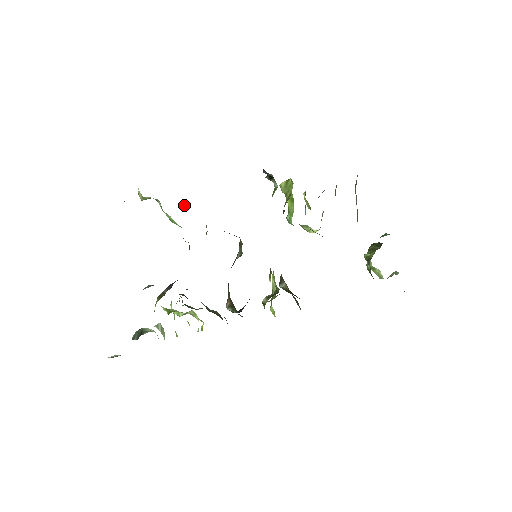
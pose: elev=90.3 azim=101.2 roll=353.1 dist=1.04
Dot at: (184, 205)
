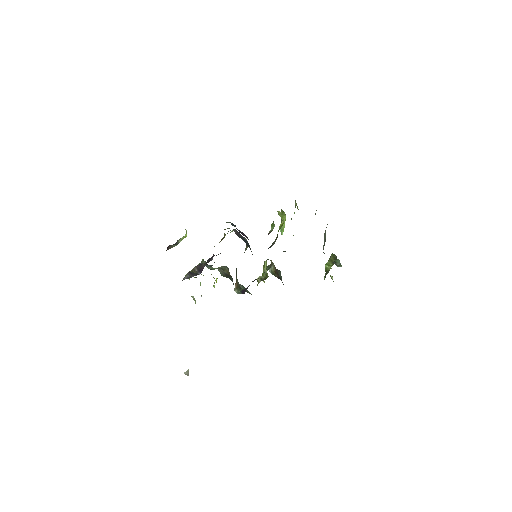
Dot at: occluded
